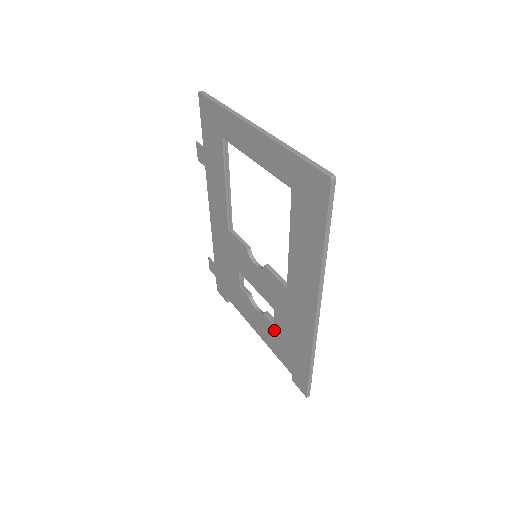
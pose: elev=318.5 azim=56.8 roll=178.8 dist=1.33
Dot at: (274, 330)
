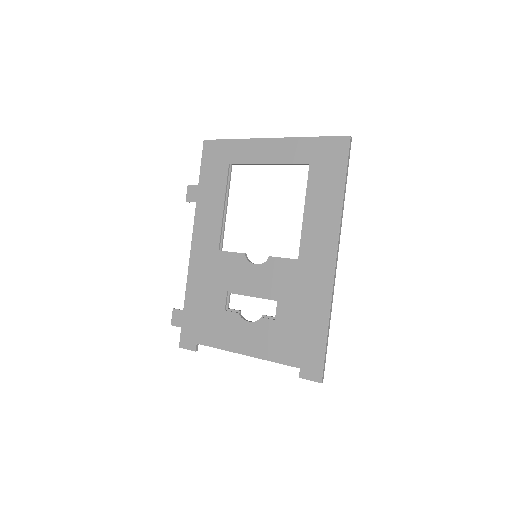
Dot at: (276, 327)
